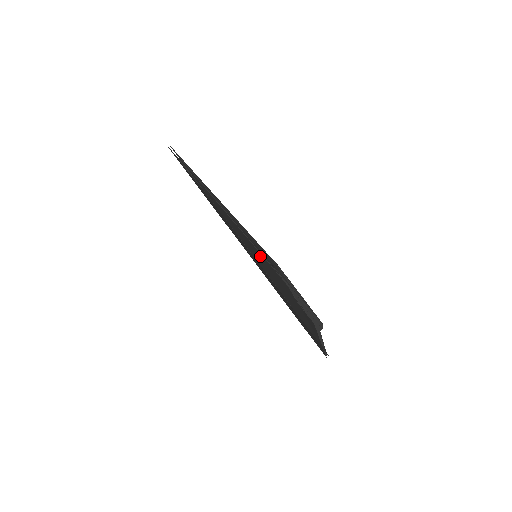
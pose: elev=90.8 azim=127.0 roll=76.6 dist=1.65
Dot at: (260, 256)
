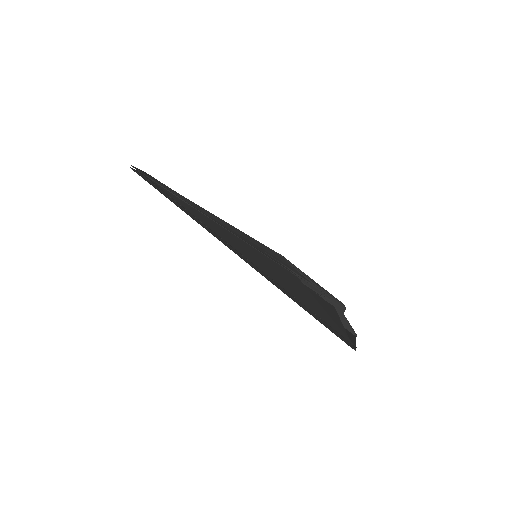
Dot at: (260, 256)
